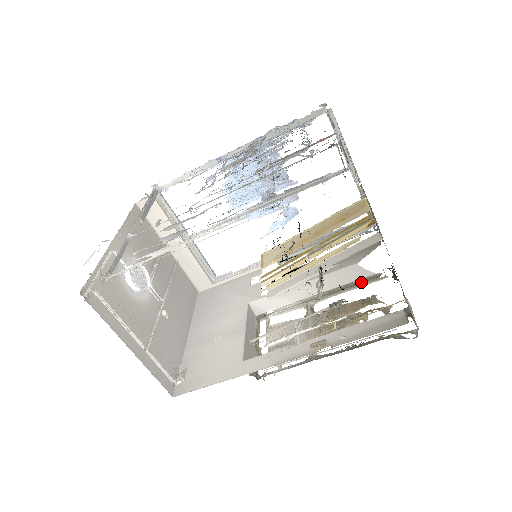
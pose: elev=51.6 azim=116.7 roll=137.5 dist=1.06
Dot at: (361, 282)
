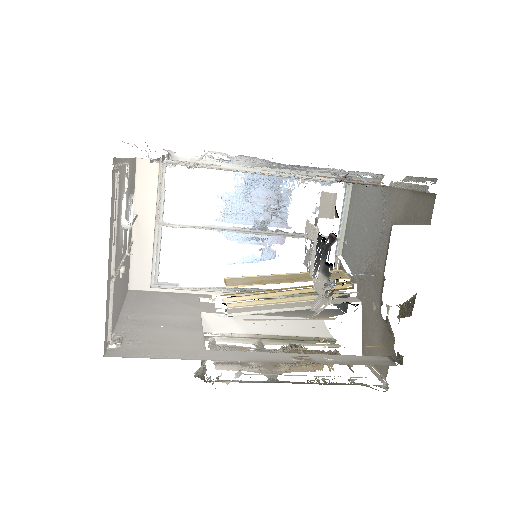
Dot at: (317, 340)
